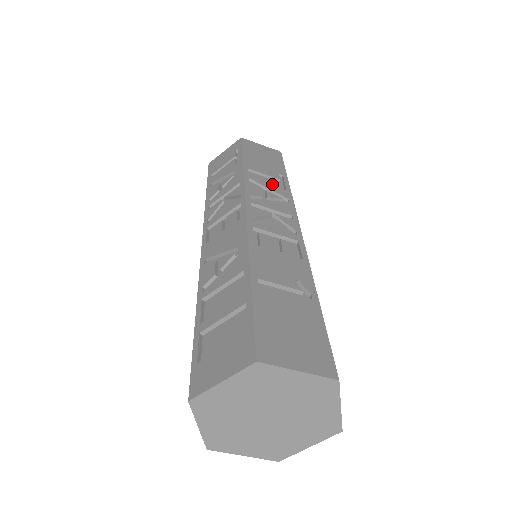
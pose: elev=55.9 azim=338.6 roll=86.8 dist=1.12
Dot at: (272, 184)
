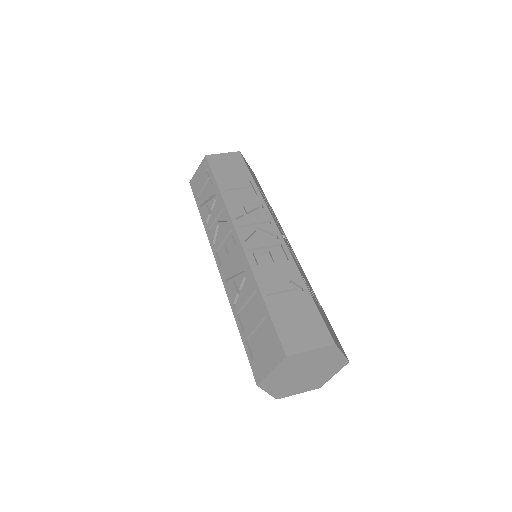
Dot at: (246, 196)
